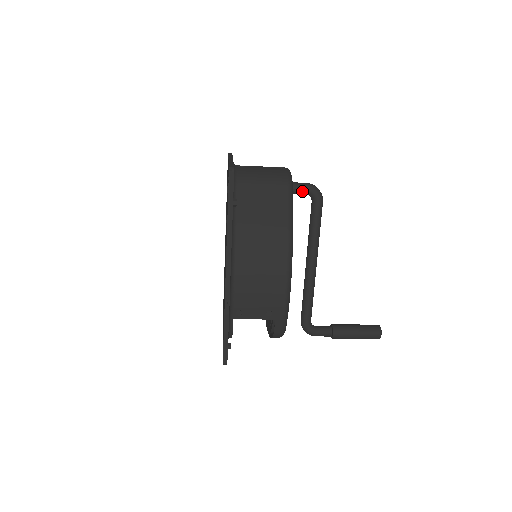
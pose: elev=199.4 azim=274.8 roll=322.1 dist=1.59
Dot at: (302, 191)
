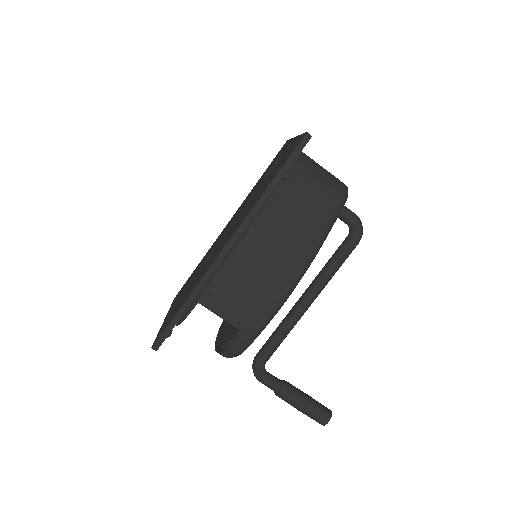
Dot at: (347, 218)
